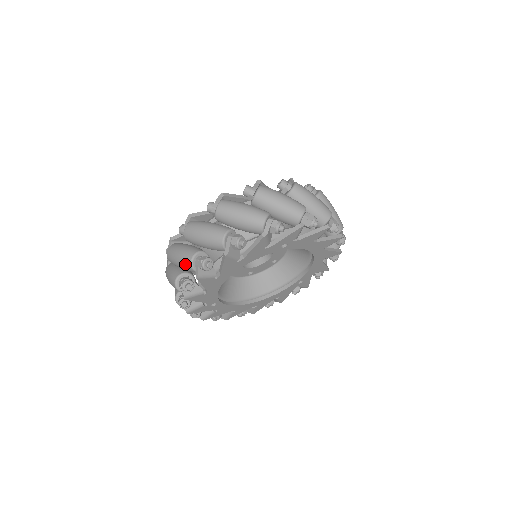
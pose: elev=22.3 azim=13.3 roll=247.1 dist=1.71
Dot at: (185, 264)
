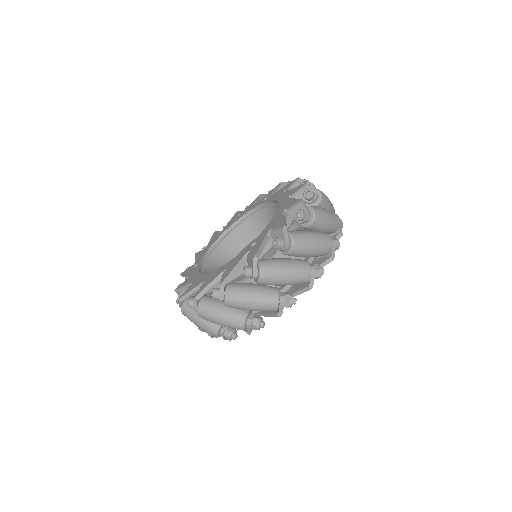
Dot at: occluded
